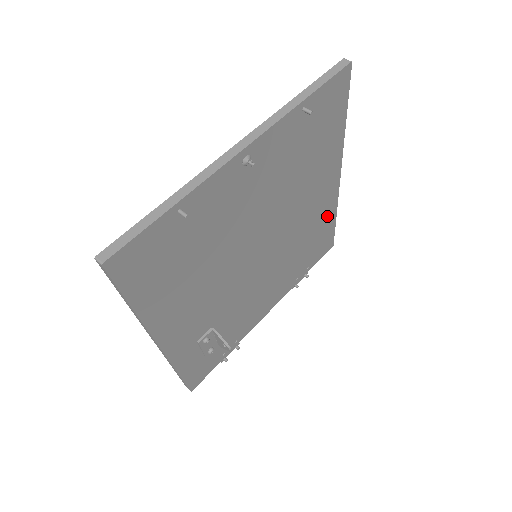
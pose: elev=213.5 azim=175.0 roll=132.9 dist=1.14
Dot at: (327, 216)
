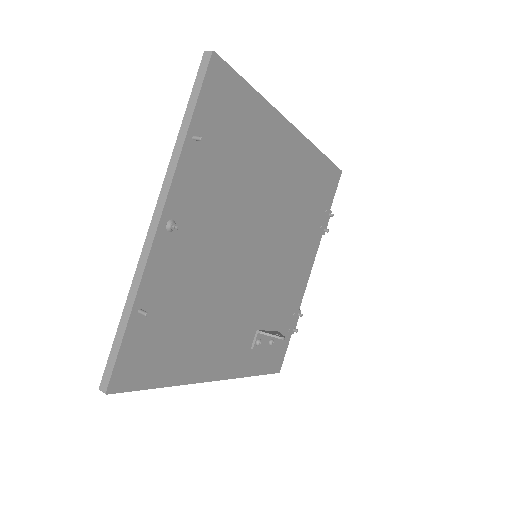
Dot at: (310, 164)
